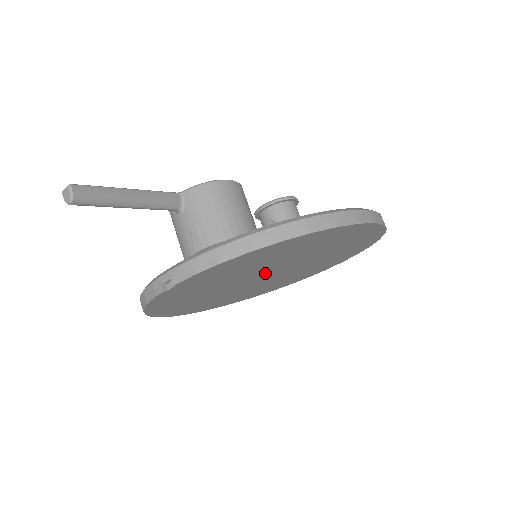
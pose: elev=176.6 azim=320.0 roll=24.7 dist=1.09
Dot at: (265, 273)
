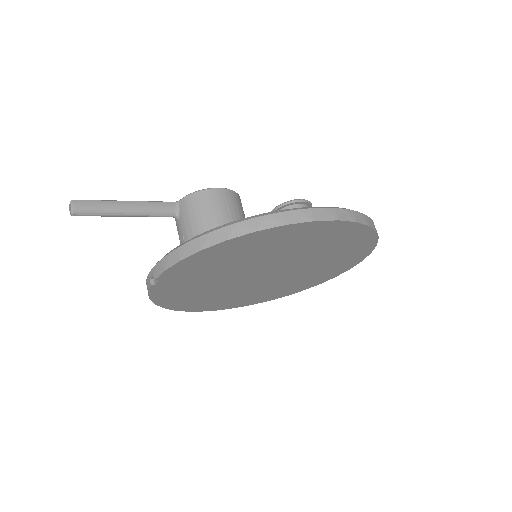
Dot at: (259, 271)
